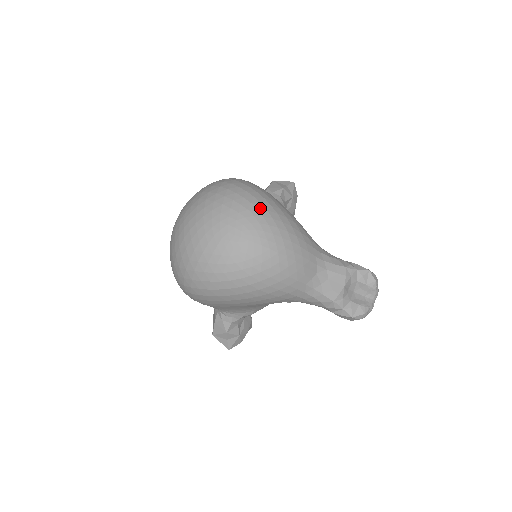
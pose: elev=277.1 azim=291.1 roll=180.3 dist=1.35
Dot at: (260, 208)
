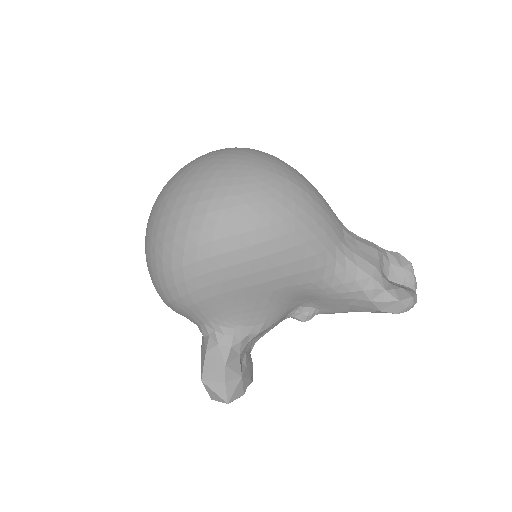
Dot at: occluded
